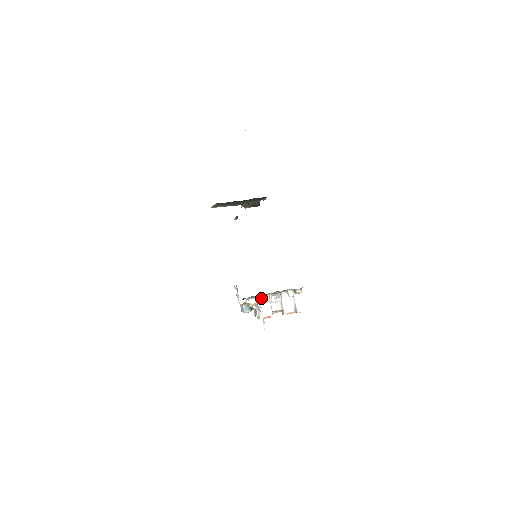
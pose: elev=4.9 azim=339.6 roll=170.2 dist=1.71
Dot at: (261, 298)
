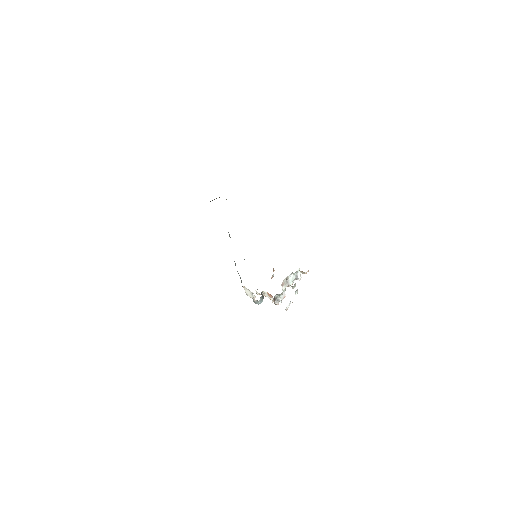
Dot at: (281, 294)
